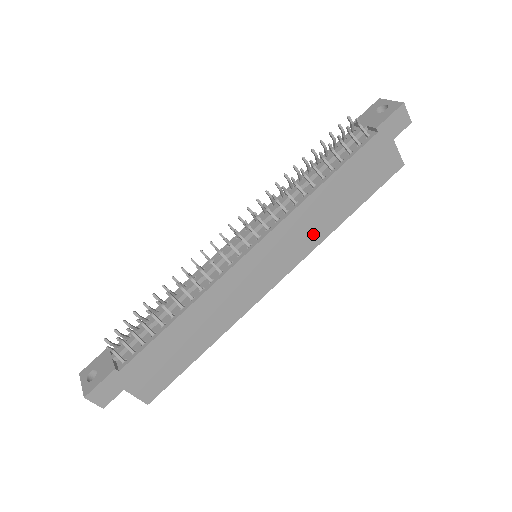
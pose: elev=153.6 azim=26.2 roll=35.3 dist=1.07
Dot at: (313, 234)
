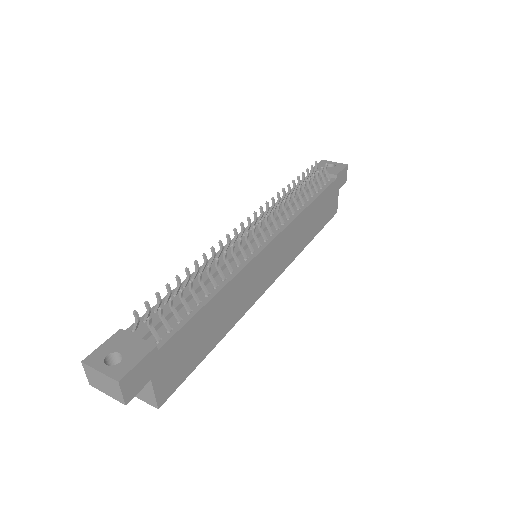
Dot at: (296, 246)
